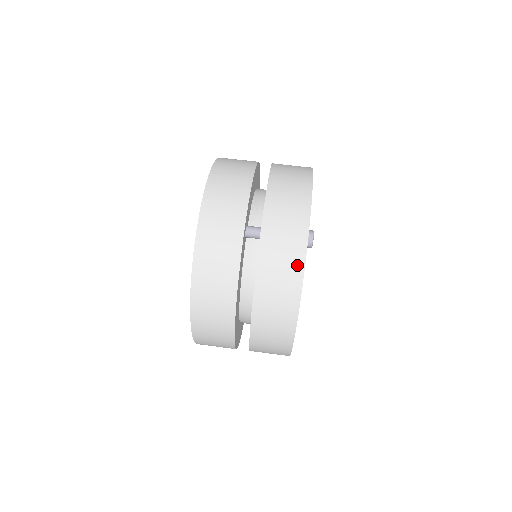
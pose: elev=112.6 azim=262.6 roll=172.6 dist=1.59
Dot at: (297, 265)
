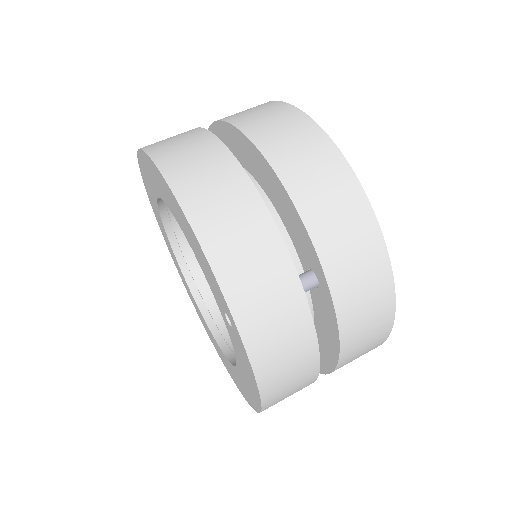
Dot at: (386, 302)
